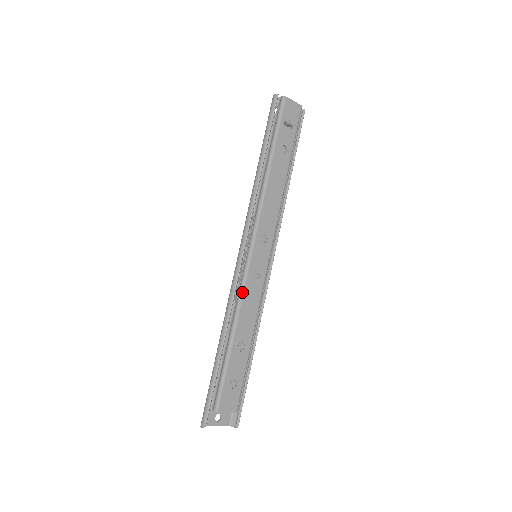
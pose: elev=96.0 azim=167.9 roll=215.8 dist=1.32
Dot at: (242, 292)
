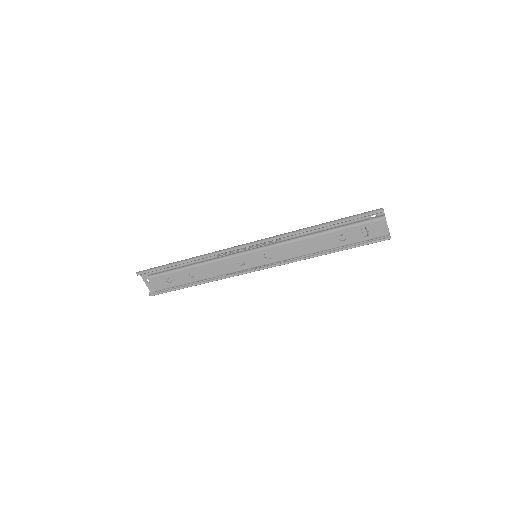
Dot at: (224, 258)
